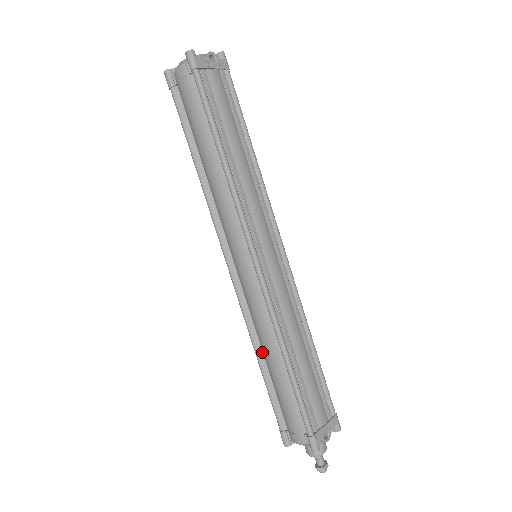
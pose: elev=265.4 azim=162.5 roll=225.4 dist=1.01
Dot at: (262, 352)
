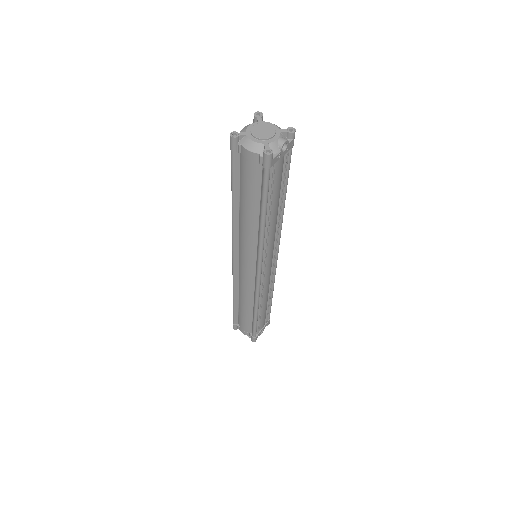
Dot at: (238, 297)
